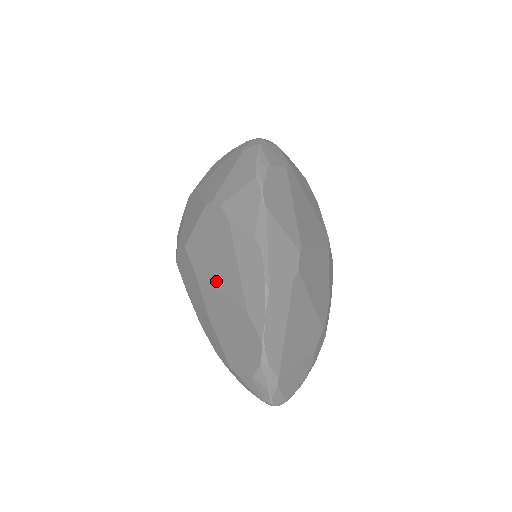
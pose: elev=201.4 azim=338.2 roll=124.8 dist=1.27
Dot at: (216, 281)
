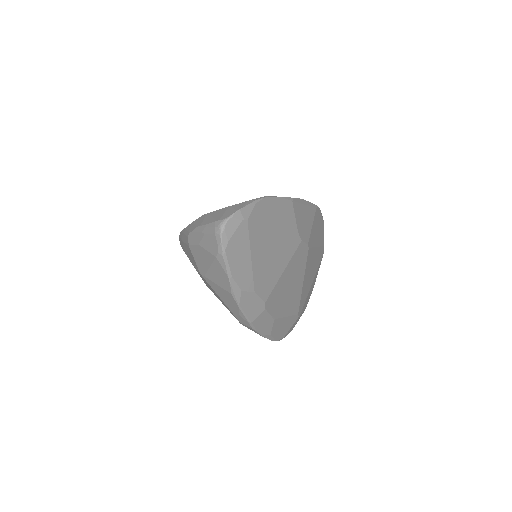
Dot at: occluded
